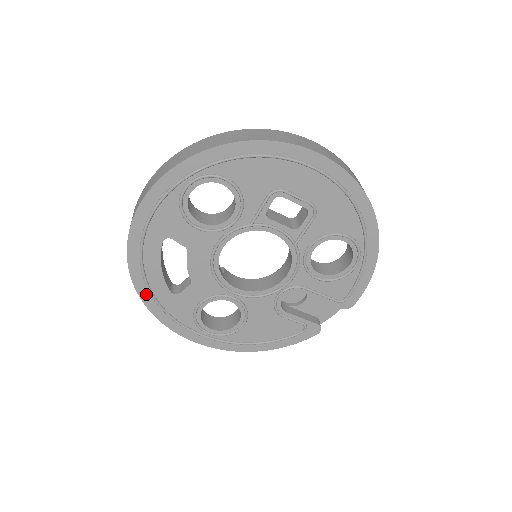
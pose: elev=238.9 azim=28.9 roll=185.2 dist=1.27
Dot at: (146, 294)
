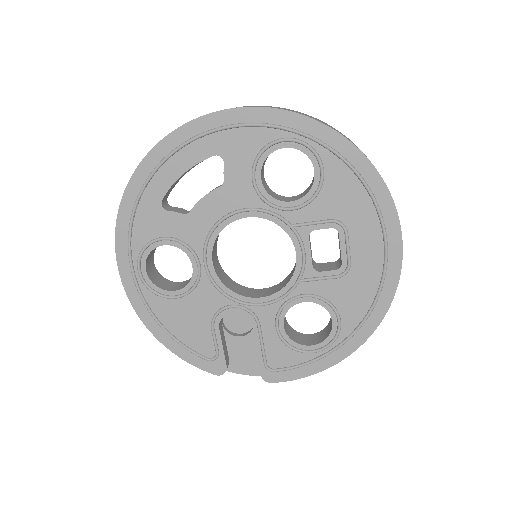
Dot at: (141, 178)
